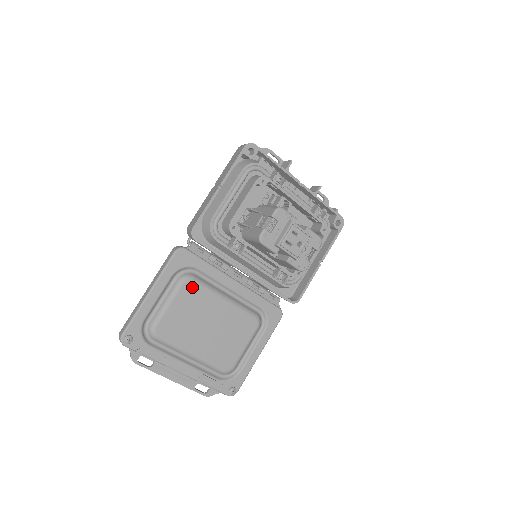
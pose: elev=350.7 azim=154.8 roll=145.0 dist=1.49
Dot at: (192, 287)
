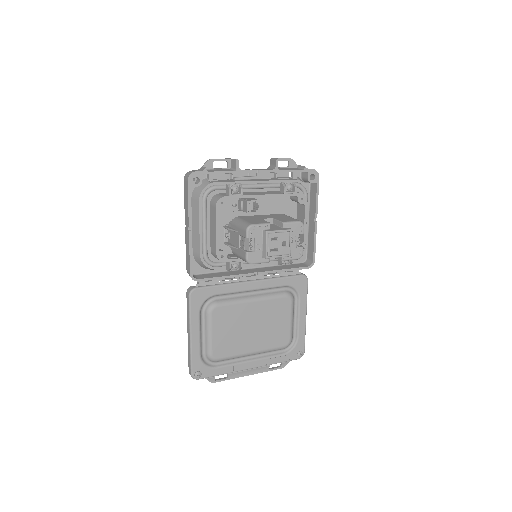
Dot at: (220, 311)
